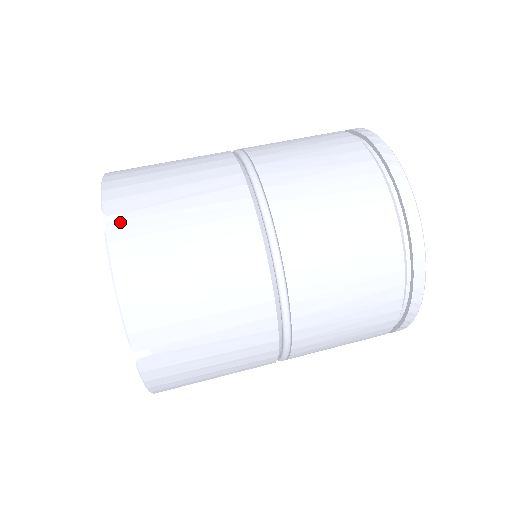
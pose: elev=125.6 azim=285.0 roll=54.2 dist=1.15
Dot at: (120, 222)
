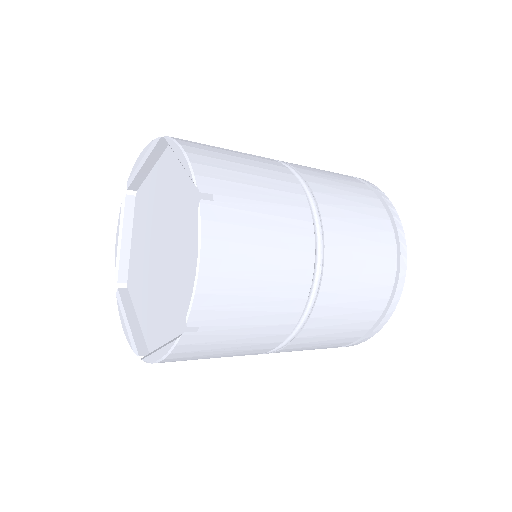
Dot at: (136, 190)
